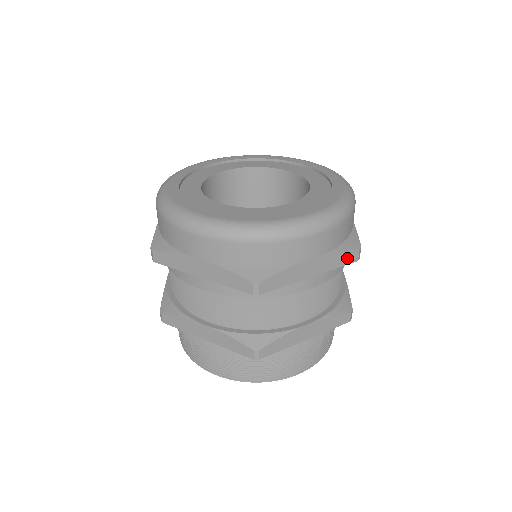
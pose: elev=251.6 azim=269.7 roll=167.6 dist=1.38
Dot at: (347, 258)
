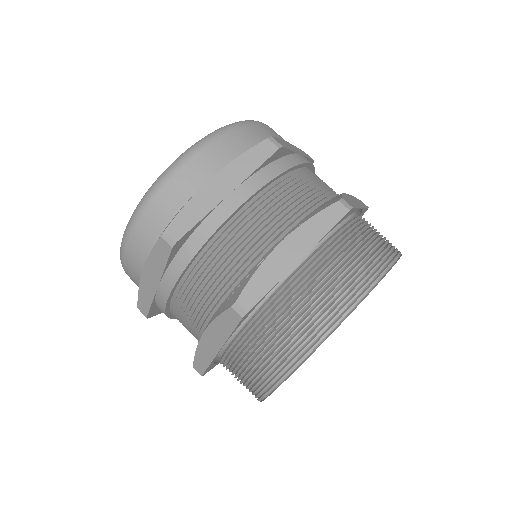
Dot at: (260, 154)
